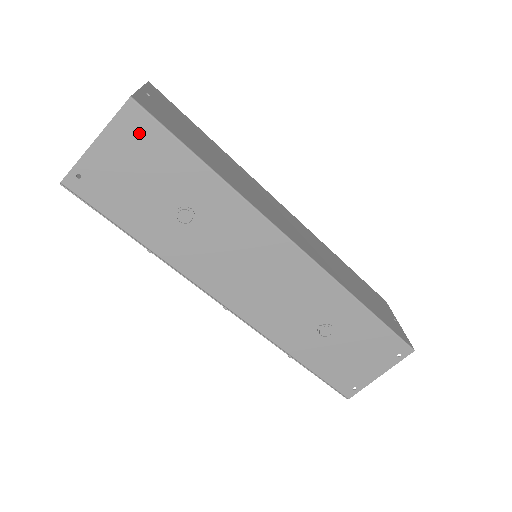
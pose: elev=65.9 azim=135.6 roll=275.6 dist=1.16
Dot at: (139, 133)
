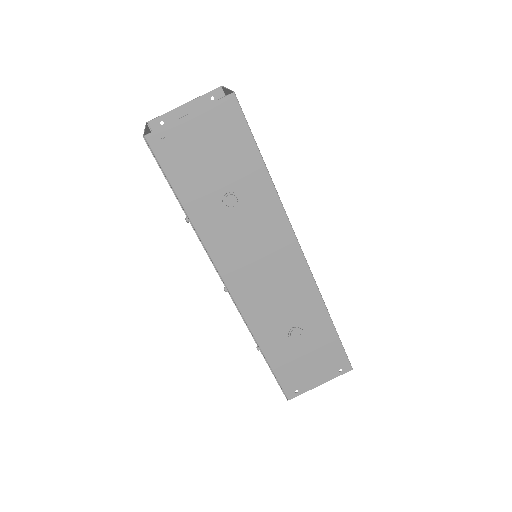
Dot at: (227, 122)
